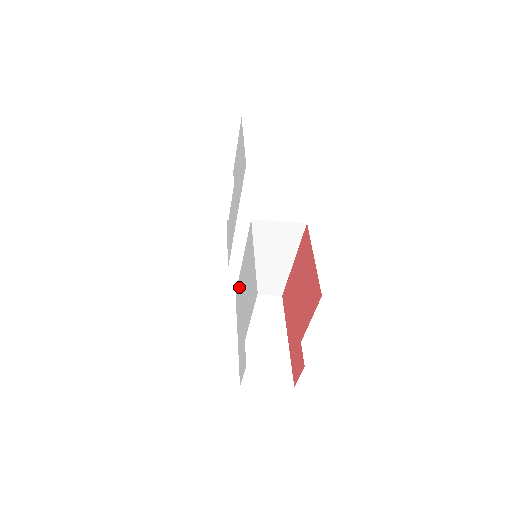
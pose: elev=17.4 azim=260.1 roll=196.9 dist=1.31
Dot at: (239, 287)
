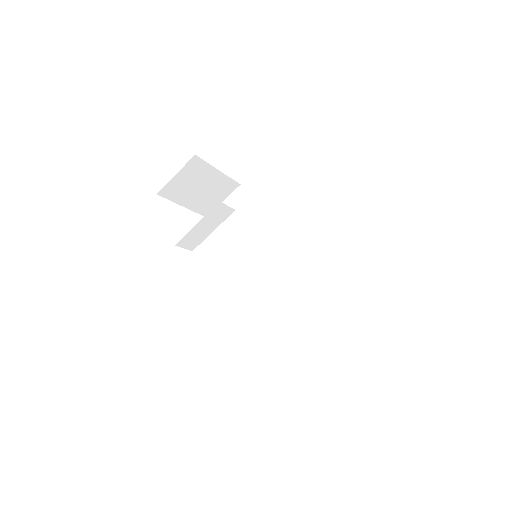
Dot at: occluded
